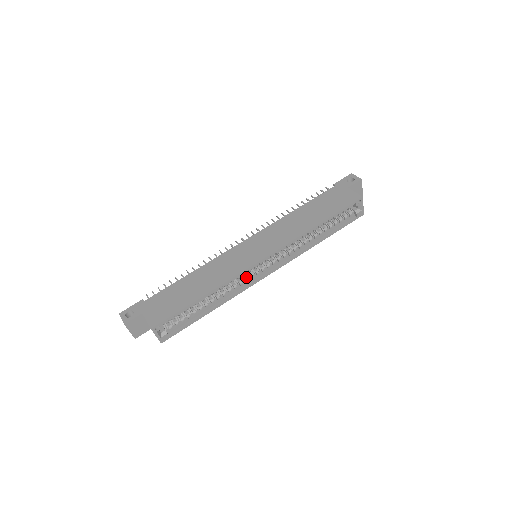
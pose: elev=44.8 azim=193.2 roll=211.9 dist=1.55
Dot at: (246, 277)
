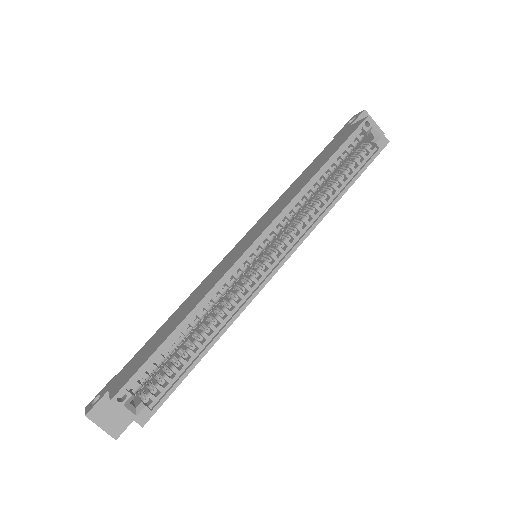
Dot at: (244, 283)
